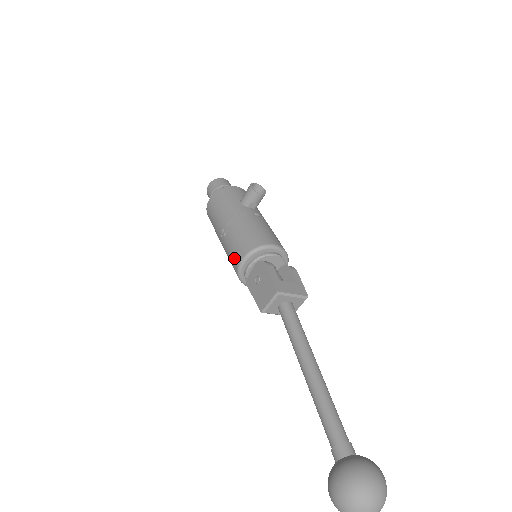
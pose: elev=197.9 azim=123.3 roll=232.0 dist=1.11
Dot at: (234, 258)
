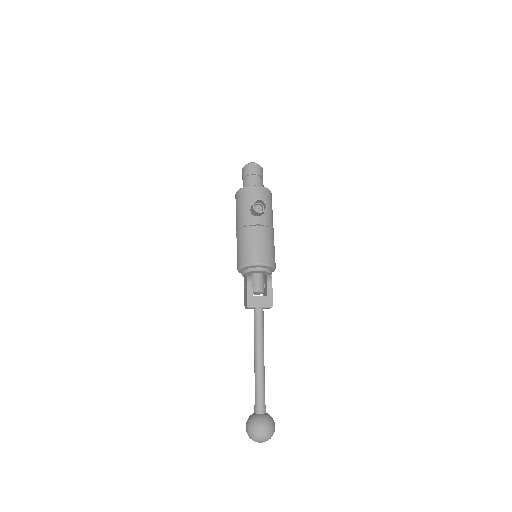
Dot at: (237, 261)
